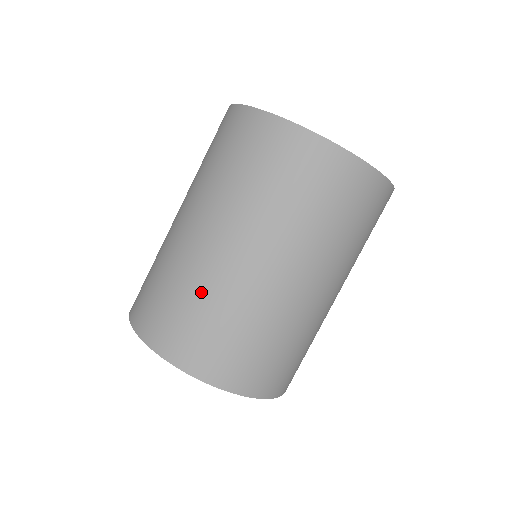
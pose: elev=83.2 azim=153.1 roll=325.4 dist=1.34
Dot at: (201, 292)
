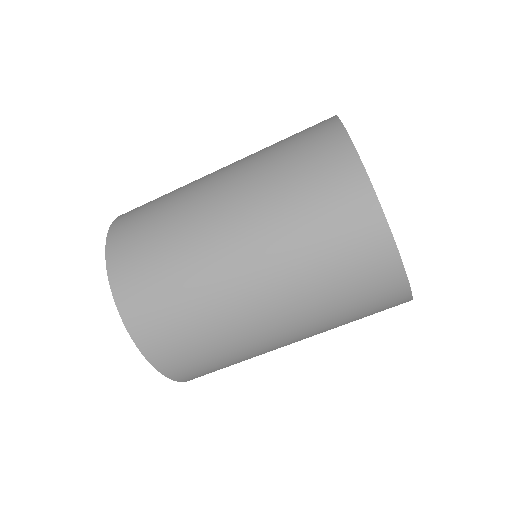
Dot at: (176, 241)
